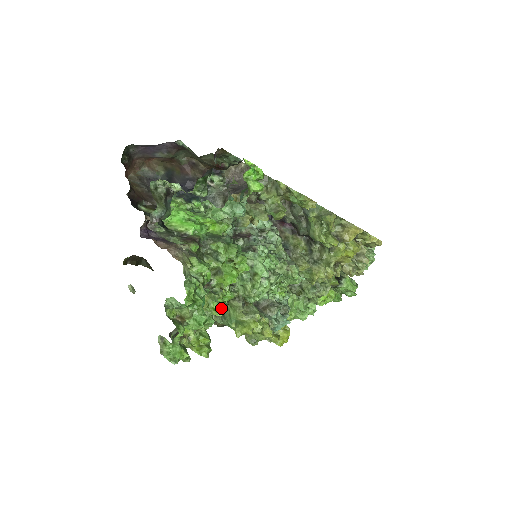
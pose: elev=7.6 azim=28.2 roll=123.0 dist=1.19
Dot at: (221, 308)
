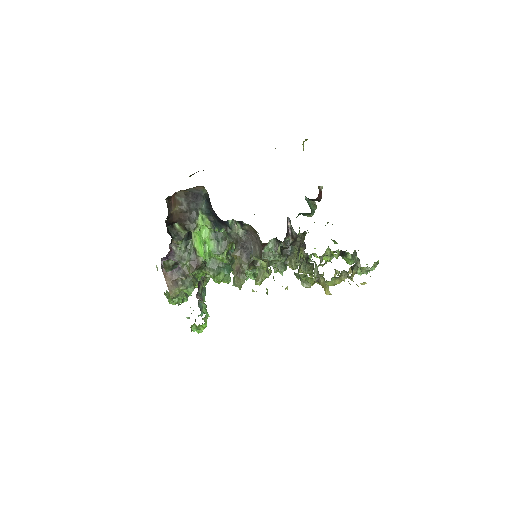
Dot at: occluded
